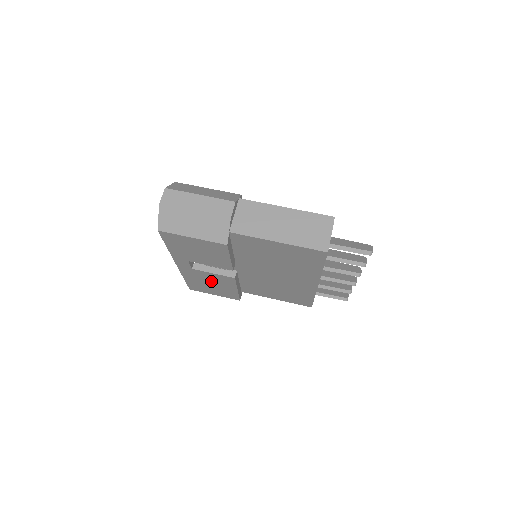
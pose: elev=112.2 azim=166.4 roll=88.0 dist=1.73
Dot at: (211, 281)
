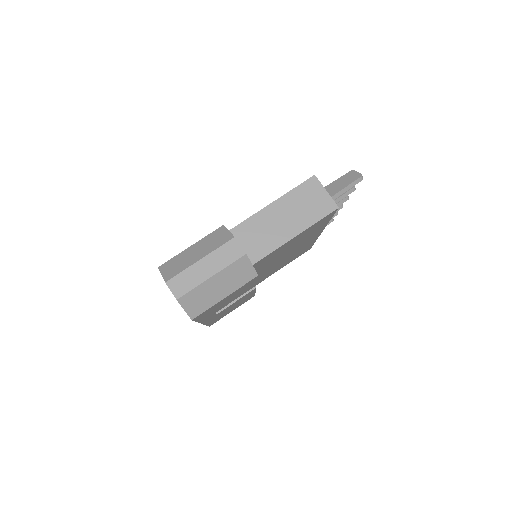
Dot at: occluded
